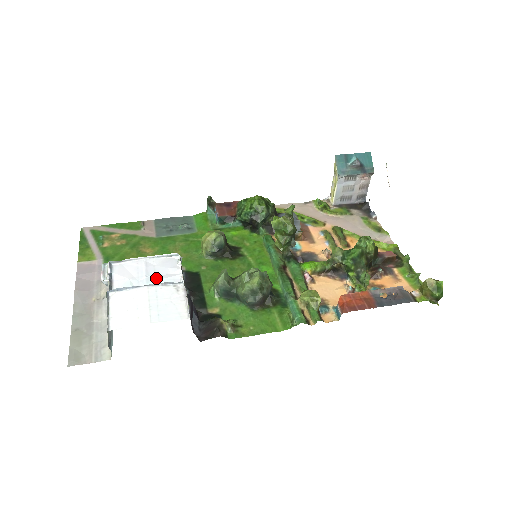
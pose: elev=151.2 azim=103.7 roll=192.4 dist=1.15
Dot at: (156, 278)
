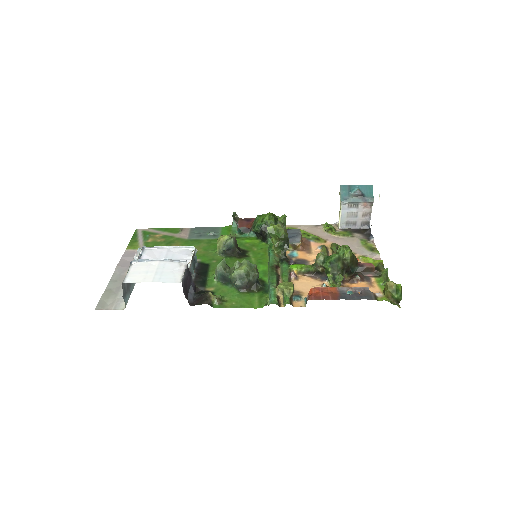
Dot at: occluded
